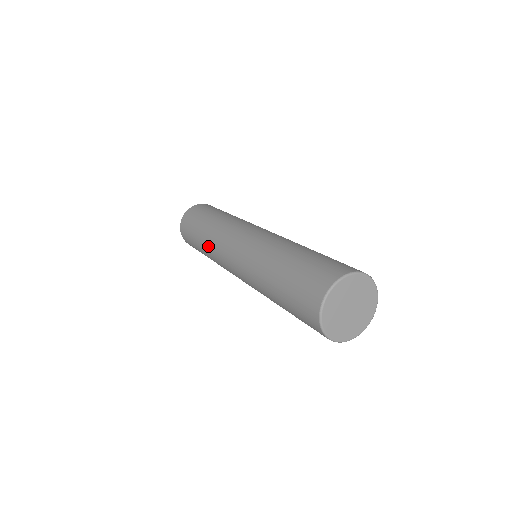
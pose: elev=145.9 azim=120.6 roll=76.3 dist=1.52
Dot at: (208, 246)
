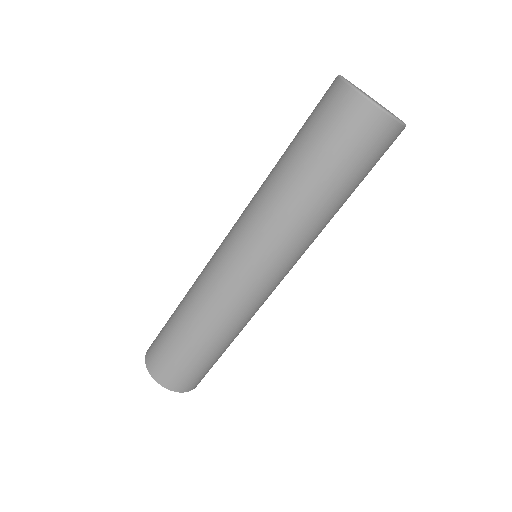
Dot at: (199, 309)
